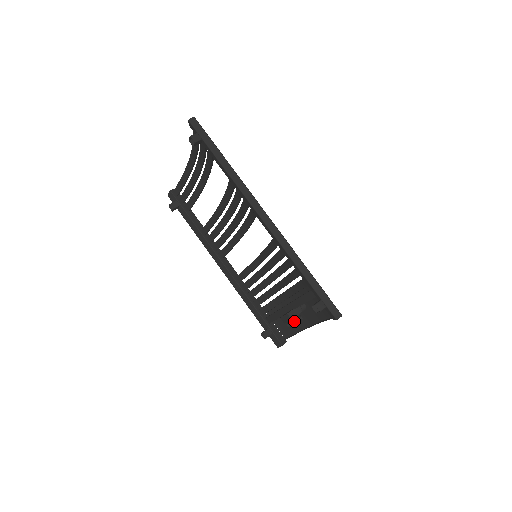
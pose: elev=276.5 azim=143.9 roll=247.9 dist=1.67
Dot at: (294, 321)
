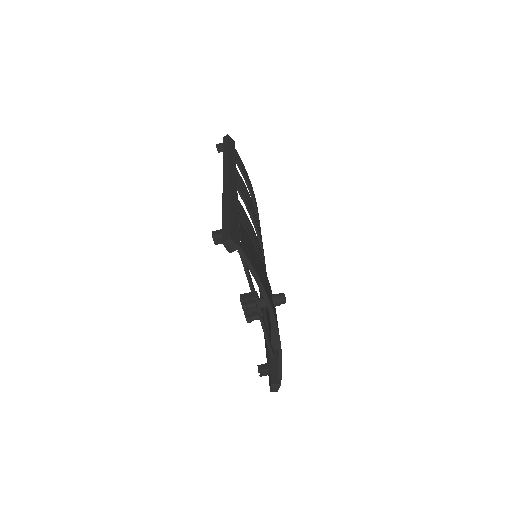
Dot at: (242, 303)
